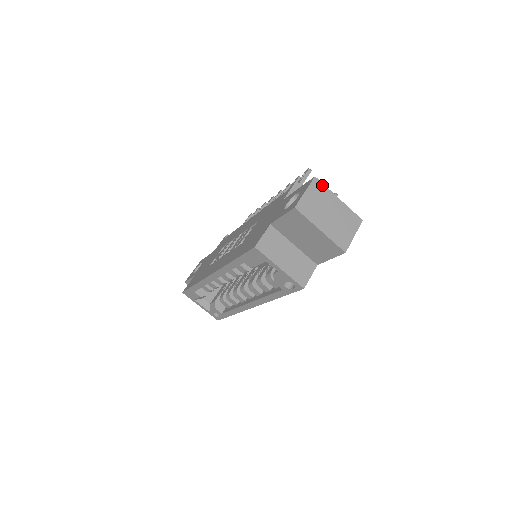
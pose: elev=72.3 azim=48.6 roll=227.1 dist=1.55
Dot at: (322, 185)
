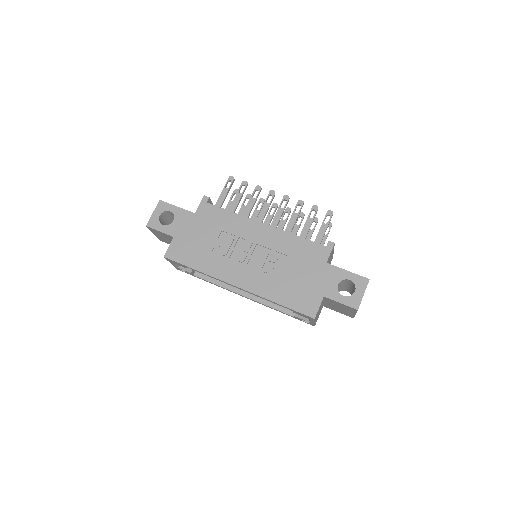
Dot at: occluded
